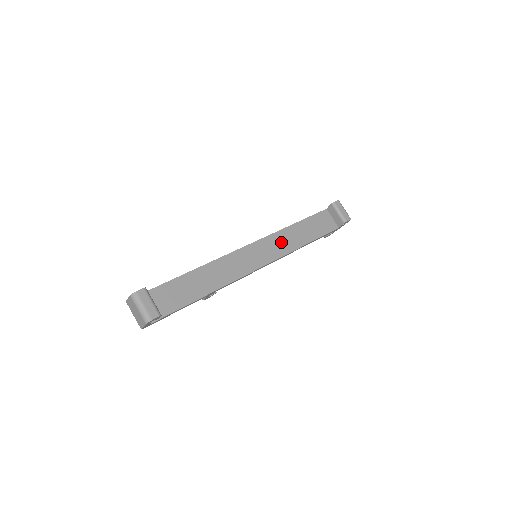
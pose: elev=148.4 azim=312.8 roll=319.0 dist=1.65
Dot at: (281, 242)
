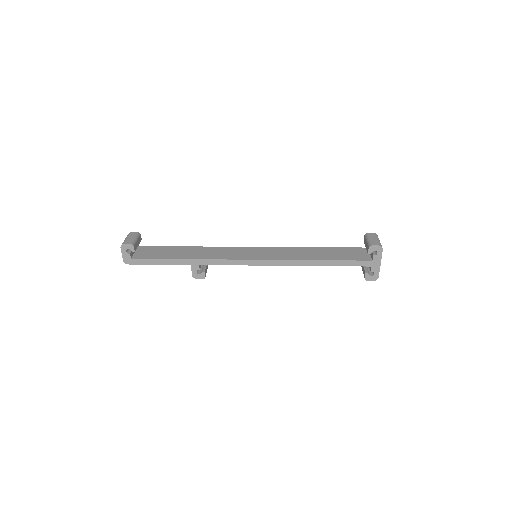
Dot at: (289, 253)
